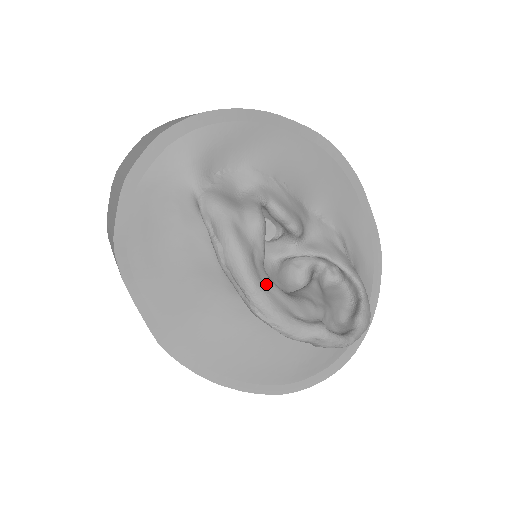
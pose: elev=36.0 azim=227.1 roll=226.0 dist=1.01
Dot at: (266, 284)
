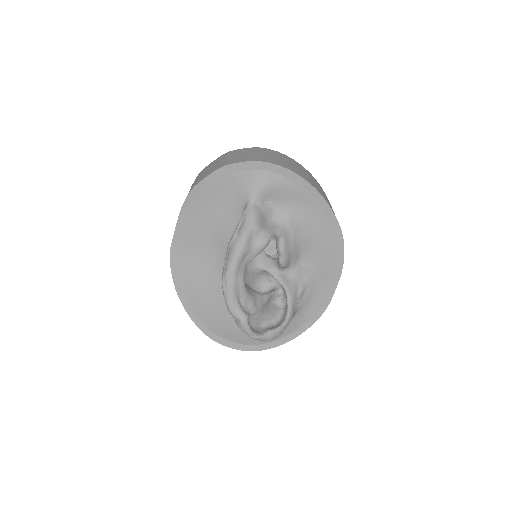
Dot at: (240, 273)
